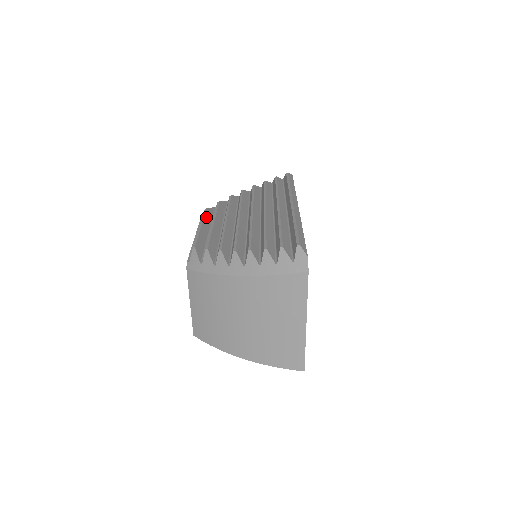
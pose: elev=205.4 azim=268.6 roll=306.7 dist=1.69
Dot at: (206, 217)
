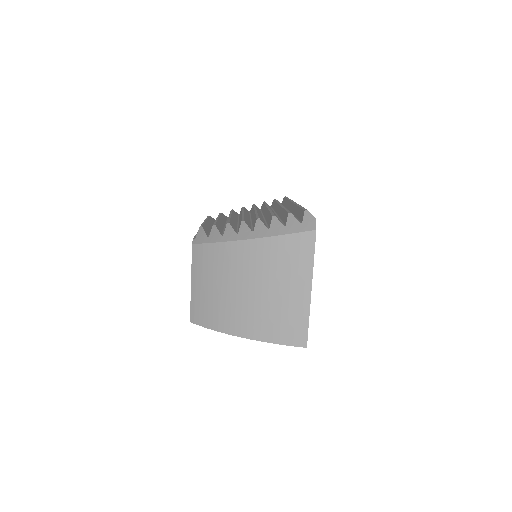
Dot at: (209, 219)
